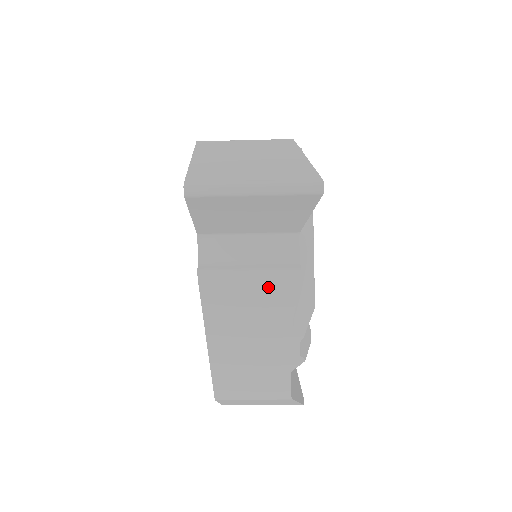
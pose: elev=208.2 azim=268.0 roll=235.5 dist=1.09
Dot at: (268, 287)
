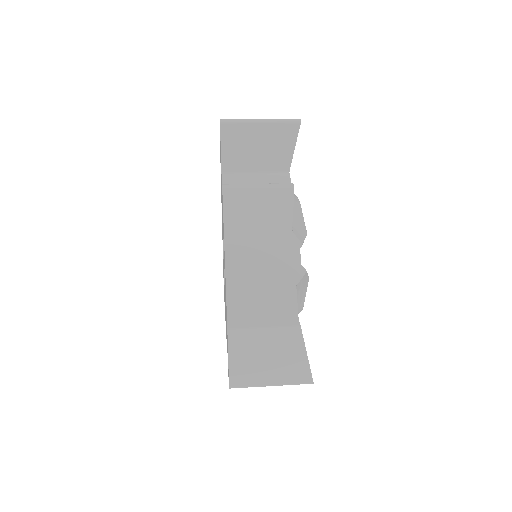
Dot at: occluded
